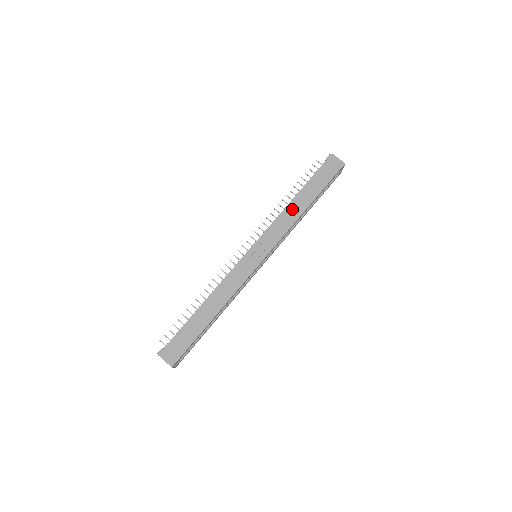
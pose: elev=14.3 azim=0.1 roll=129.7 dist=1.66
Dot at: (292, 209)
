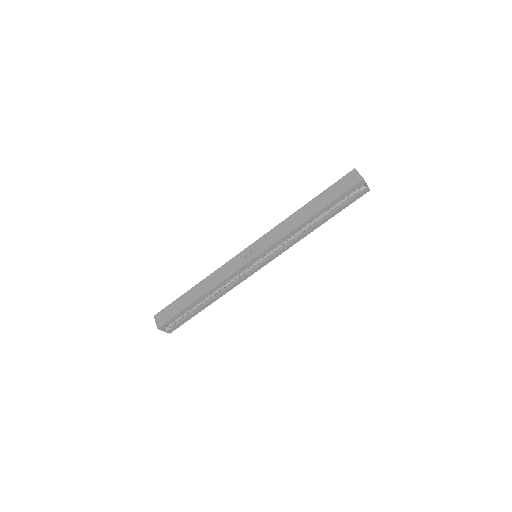
Dot at: (296, 217)
